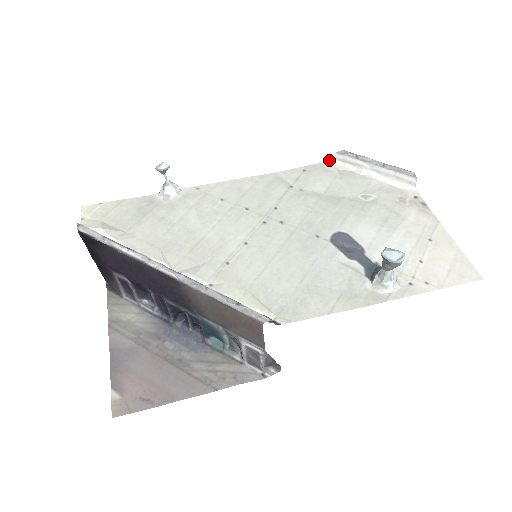
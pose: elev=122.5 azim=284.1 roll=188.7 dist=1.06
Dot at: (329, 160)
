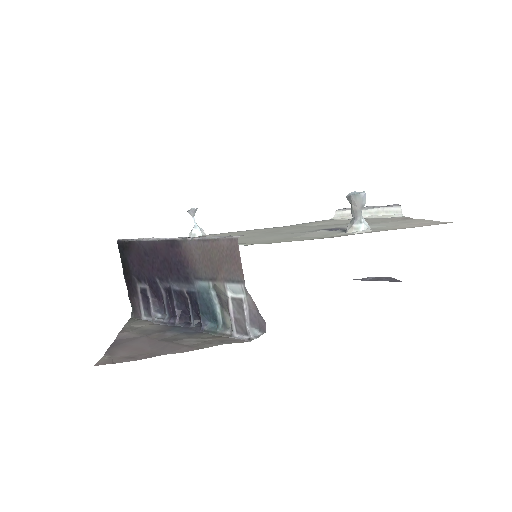
Dot at: (331, 218)
